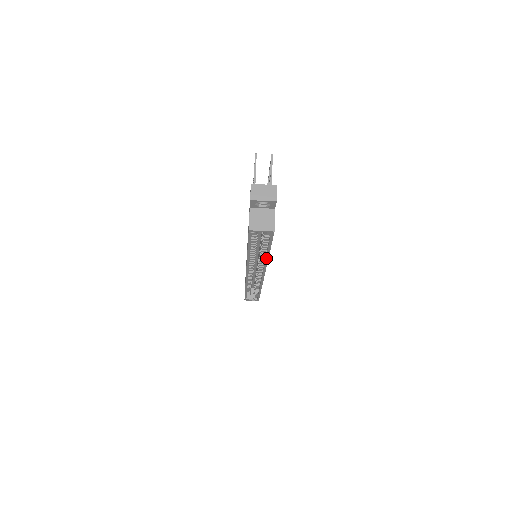
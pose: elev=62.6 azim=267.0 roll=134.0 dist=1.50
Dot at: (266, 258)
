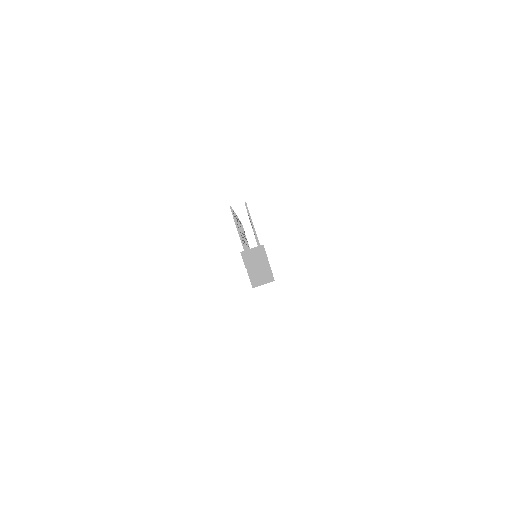
Dot at: occluded
